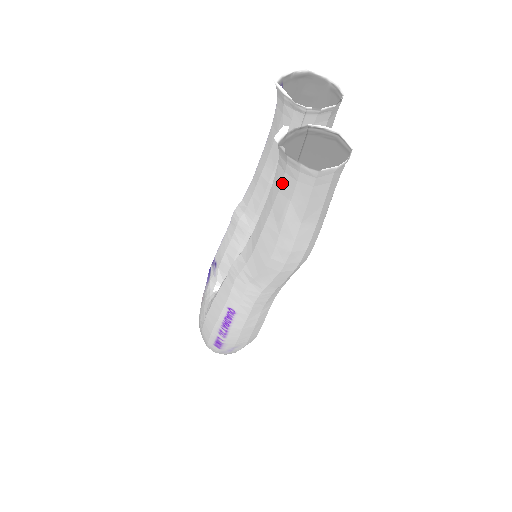
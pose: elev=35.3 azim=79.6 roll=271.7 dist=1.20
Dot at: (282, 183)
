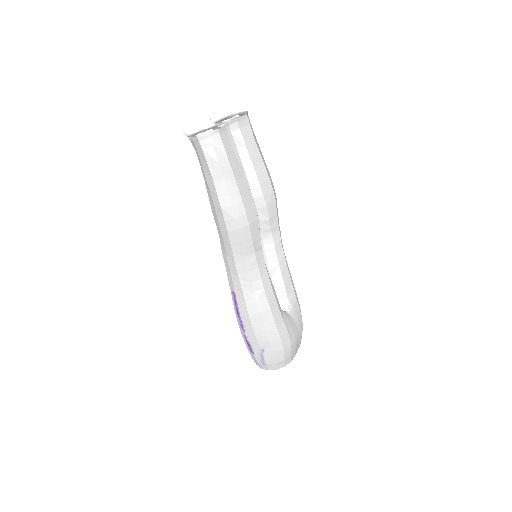
Dot at: (198, 159)
